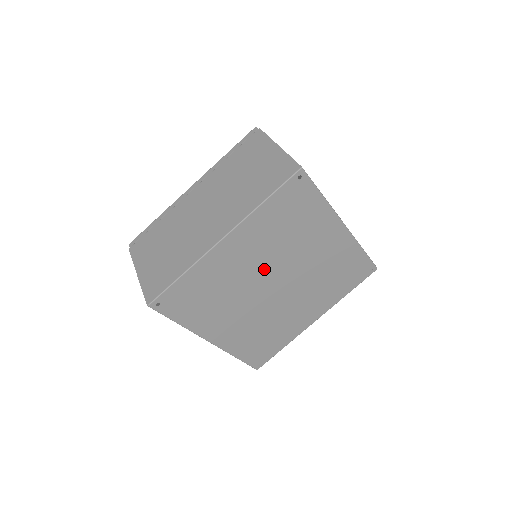
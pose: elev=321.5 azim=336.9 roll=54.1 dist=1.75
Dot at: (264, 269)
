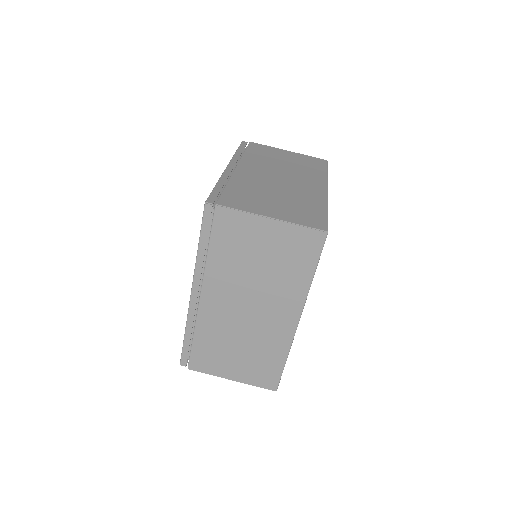
Dot at: occluded
